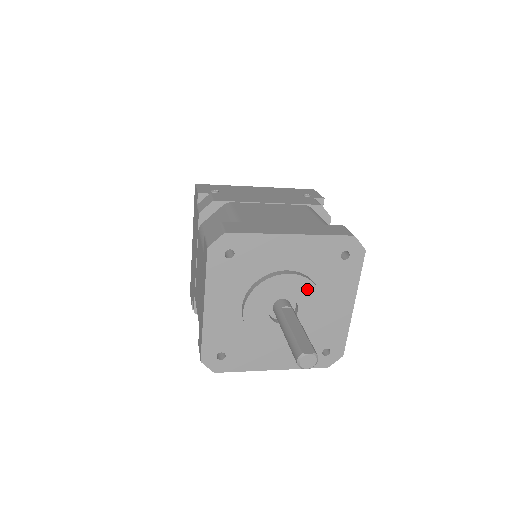
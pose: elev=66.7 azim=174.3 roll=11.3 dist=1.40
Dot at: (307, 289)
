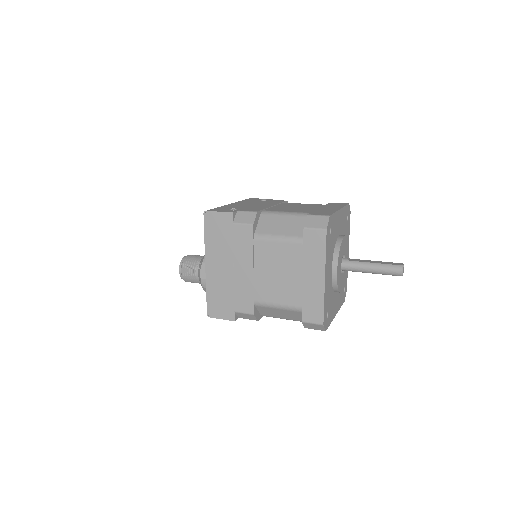
Dot at: (347, 245)
